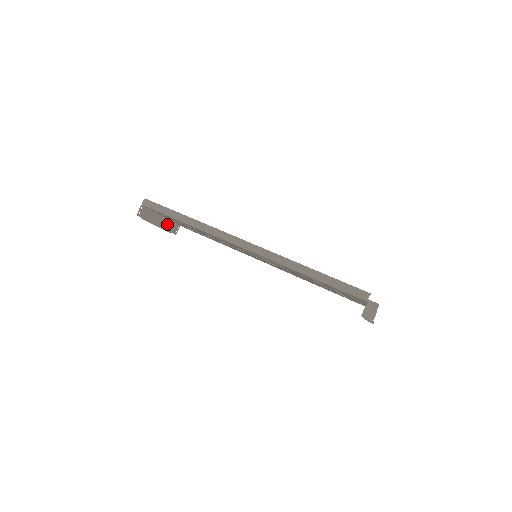
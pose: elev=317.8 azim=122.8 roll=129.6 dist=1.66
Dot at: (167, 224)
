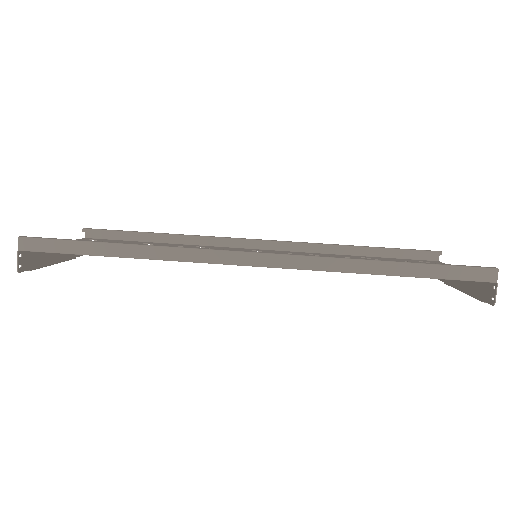
Dot at: occluded
